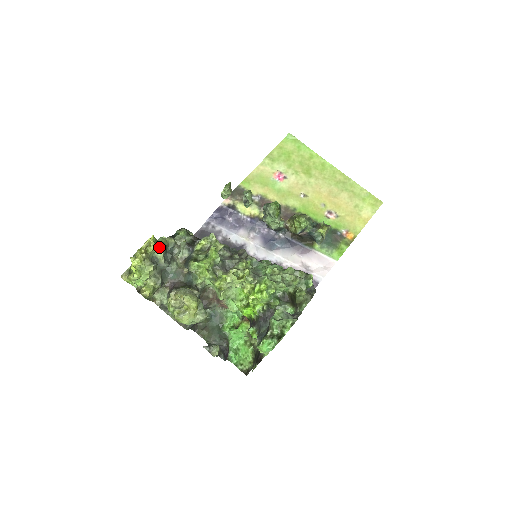
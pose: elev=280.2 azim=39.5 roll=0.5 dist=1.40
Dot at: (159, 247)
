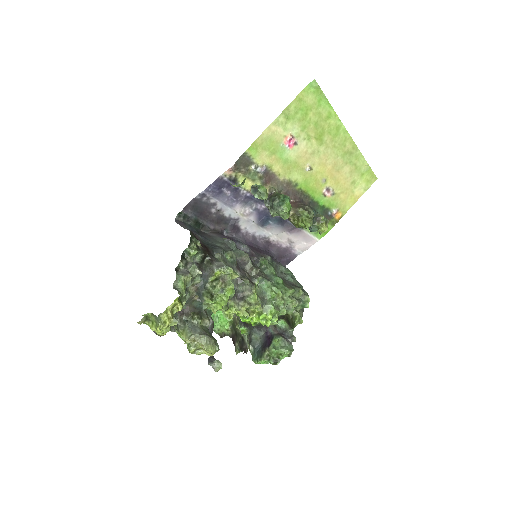
Dot at: (182, 300)
